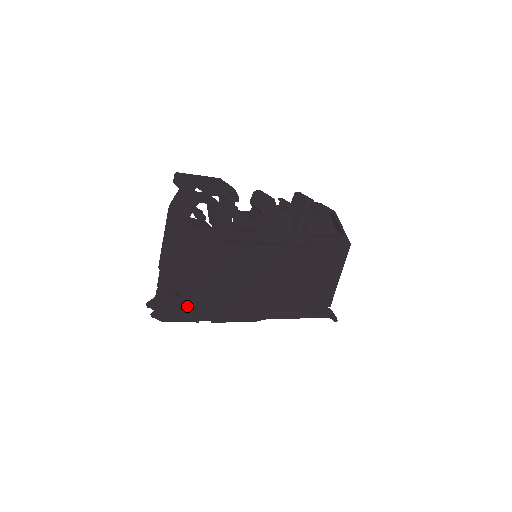
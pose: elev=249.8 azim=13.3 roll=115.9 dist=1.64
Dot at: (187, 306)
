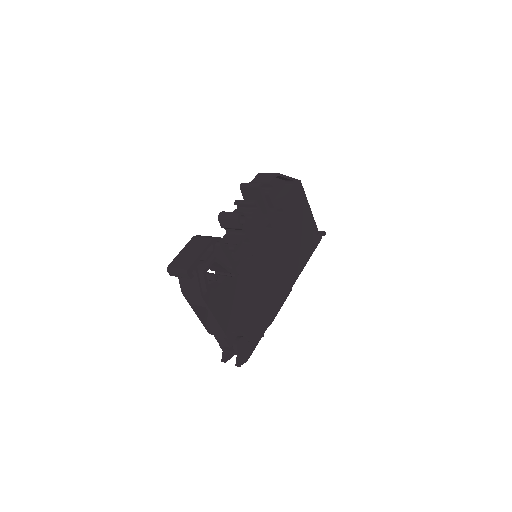
Dot at: (251, 336)
